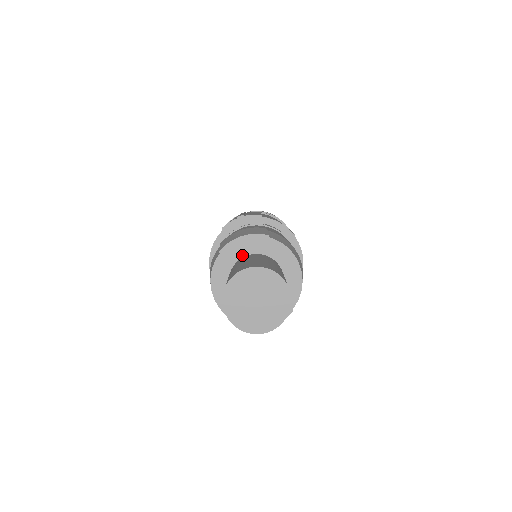
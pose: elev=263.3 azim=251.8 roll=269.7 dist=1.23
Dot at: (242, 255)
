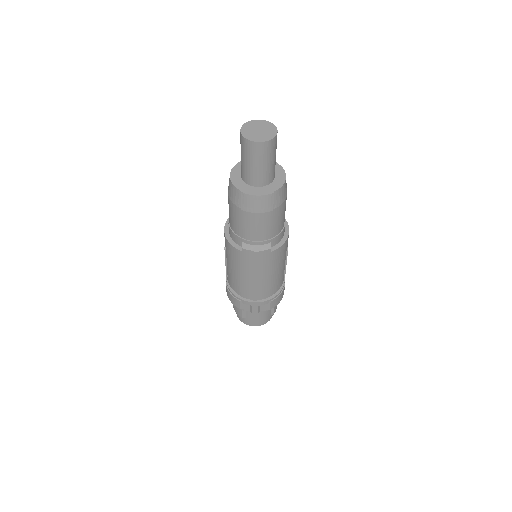
Dot at: occluded
